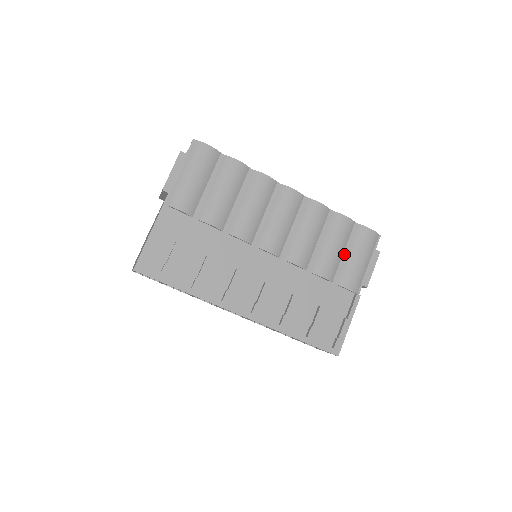
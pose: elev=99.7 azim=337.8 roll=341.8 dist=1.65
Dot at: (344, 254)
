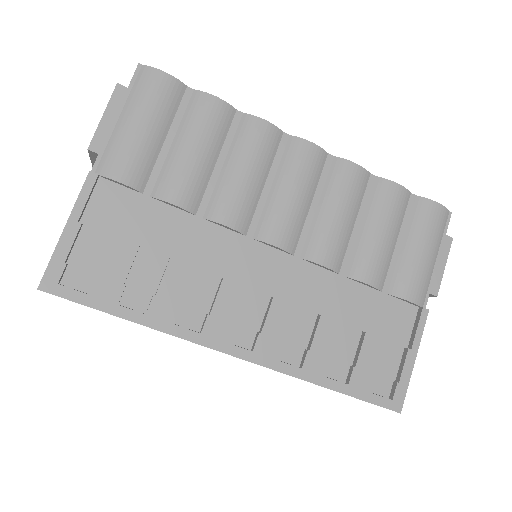
Dot at: (397, 244)
